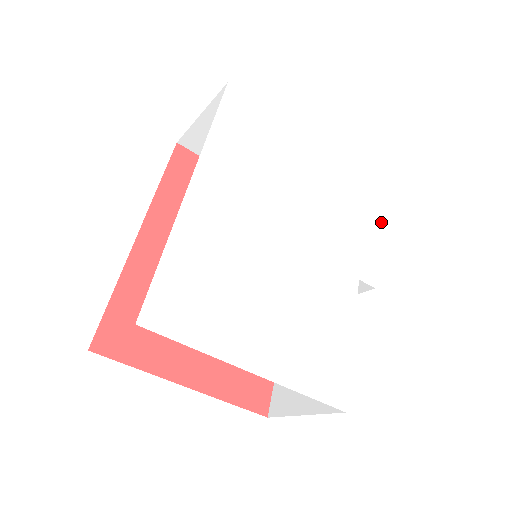
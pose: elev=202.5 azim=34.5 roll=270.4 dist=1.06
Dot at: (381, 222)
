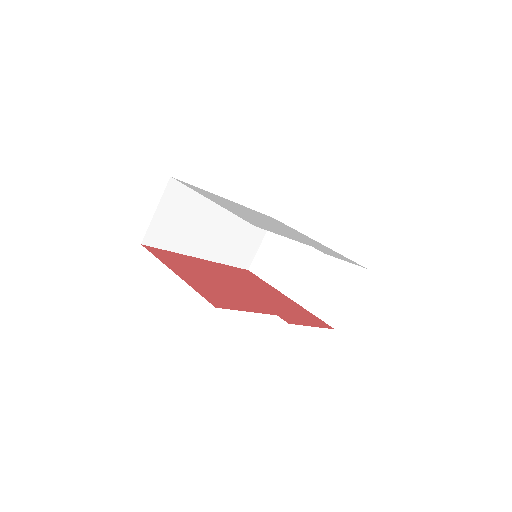
Dot at: occluded
